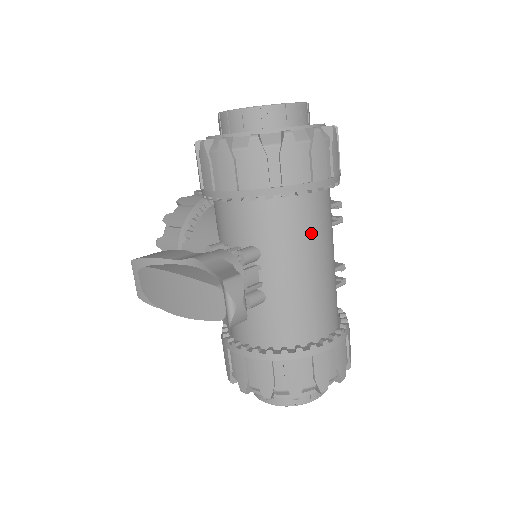
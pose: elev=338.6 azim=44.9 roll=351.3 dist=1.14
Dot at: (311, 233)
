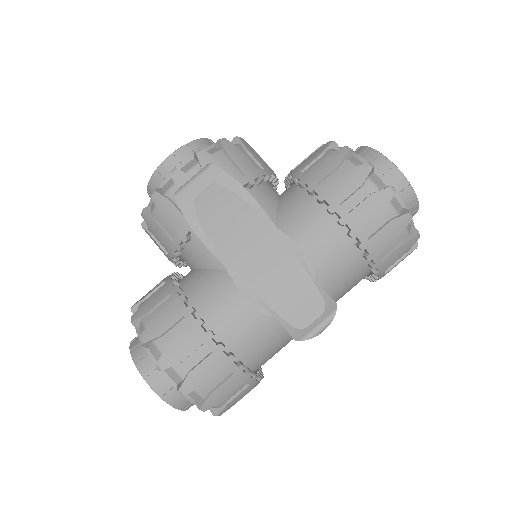
Dot at: (339, 298)
